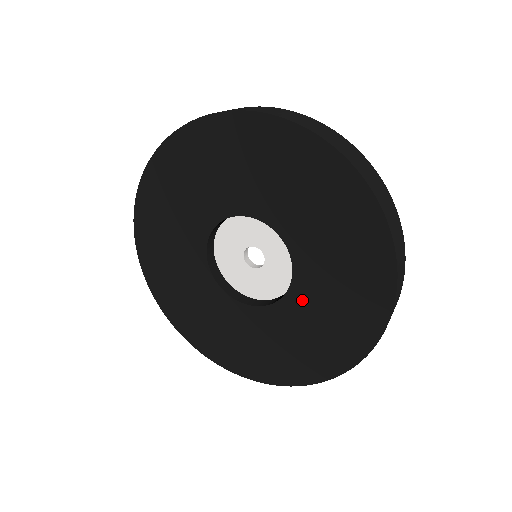
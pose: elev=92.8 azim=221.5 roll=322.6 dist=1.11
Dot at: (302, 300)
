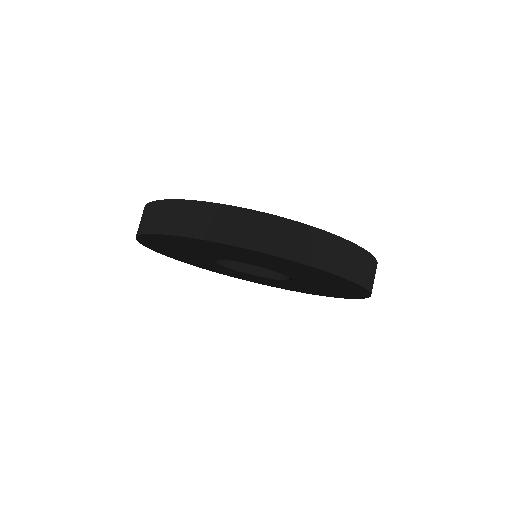
Dot at: (303, 283)
